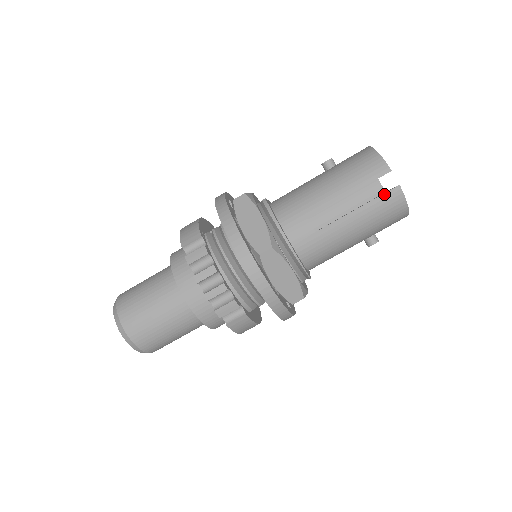
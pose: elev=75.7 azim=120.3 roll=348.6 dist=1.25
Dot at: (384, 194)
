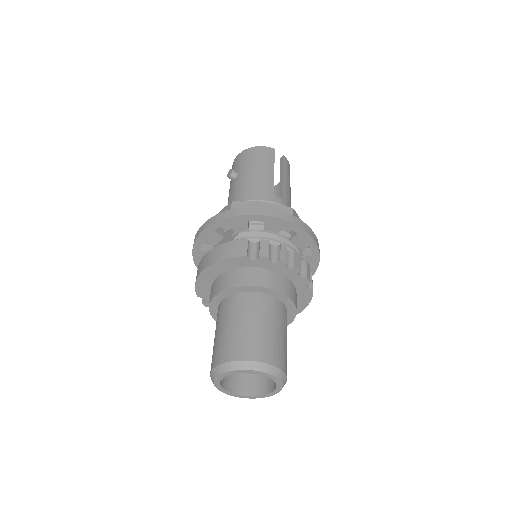
Dot at: (284, 163)
